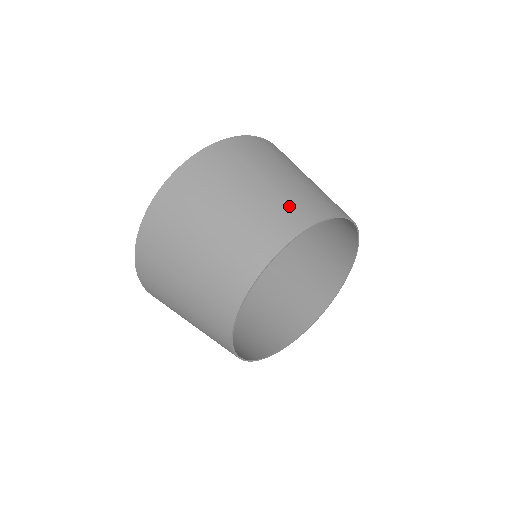
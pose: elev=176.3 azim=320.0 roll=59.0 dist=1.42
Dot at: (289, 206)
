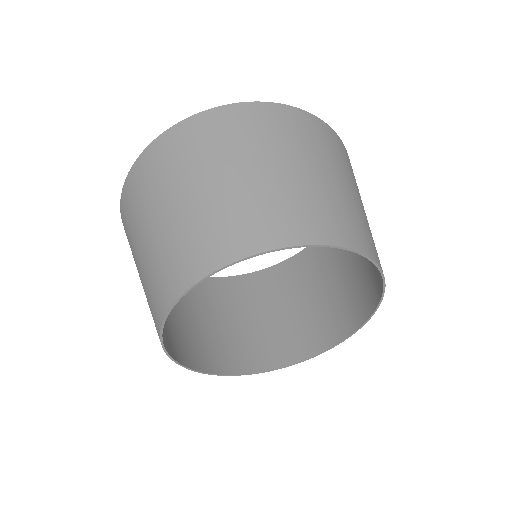
Dot at: (227, 224)
